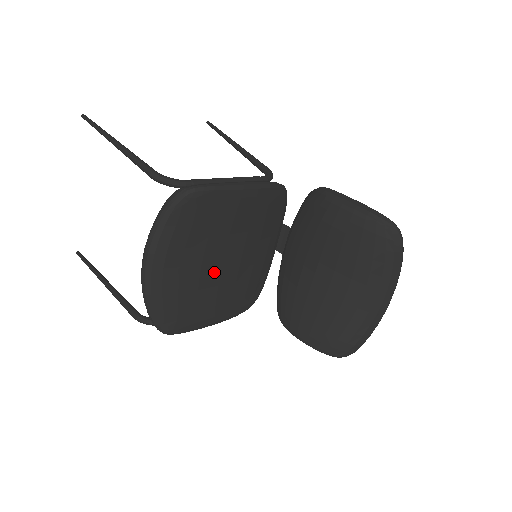
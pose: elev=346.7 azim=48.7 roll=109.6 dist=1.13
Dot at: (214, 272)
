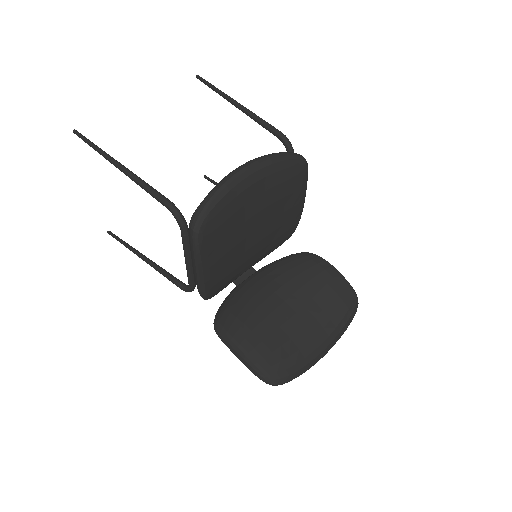
Dot at: (247, 231)
